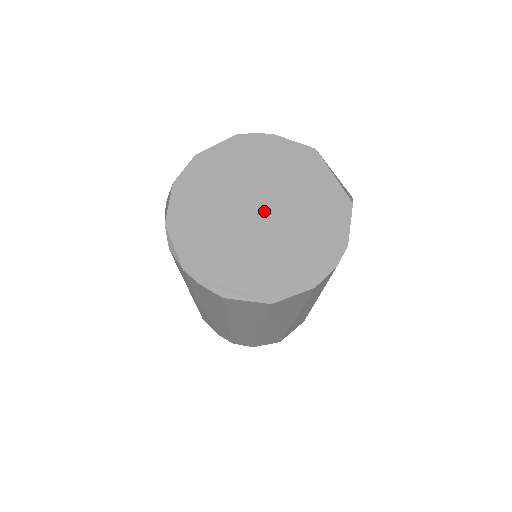
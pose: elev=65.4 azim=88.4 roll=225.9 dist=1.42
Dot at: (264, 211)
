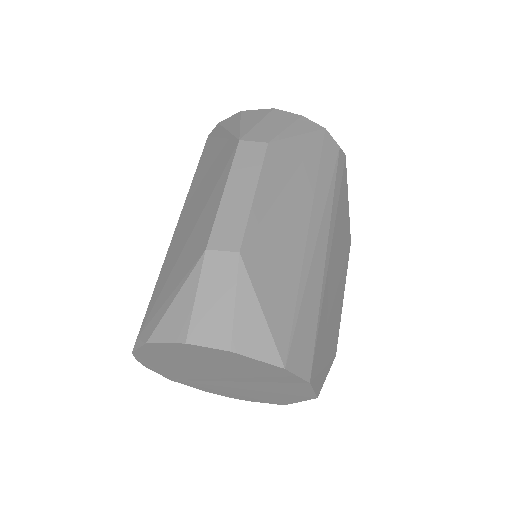
Dot at: (228, 379)
